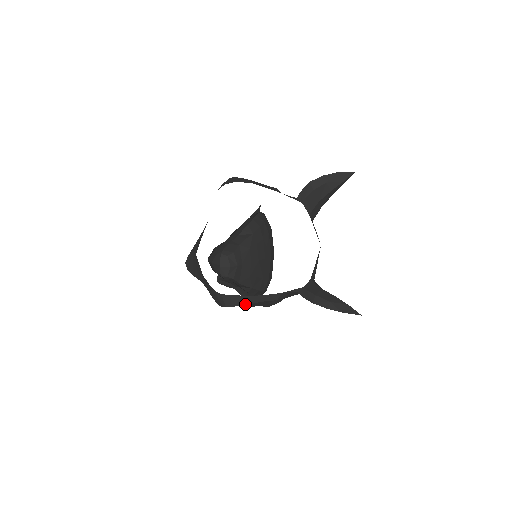
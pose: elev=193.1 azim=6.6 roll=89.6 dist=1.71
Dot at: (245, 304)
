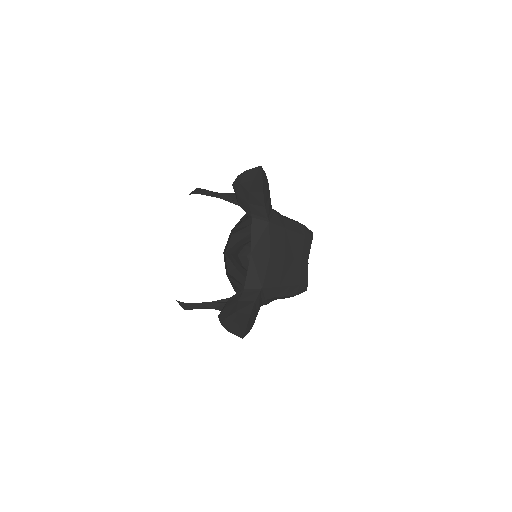
Dot at: (189, 309)
